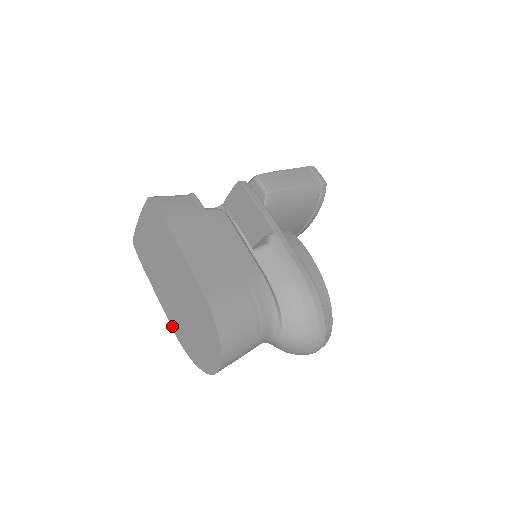
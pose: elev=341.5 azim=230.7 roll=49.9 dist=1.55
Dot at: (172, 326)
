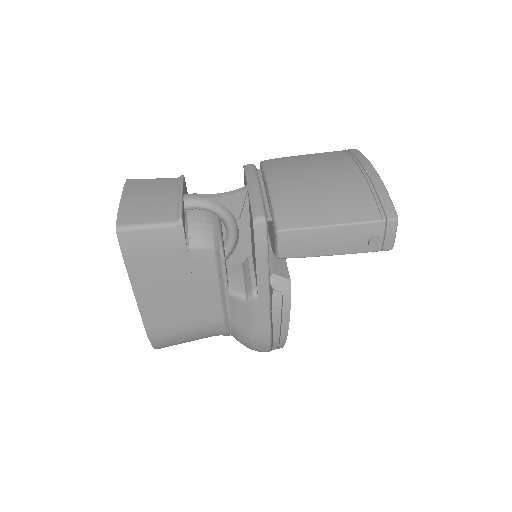
Dot at: occluded
